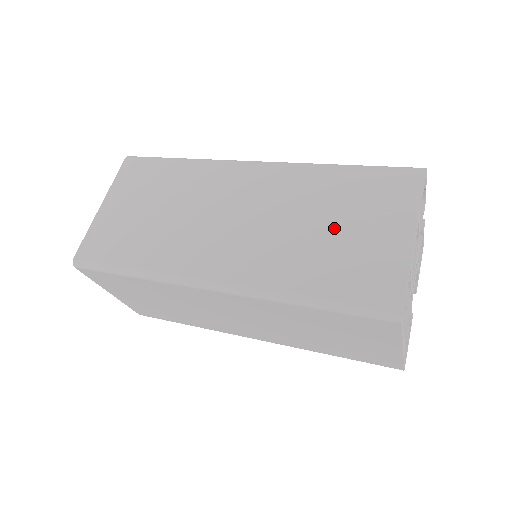
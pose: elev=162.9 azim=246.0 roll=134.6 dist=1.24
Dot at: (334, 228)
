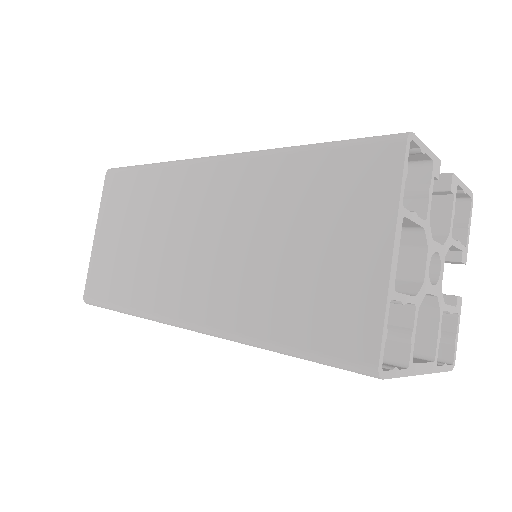
Dot at: (297, 246)
